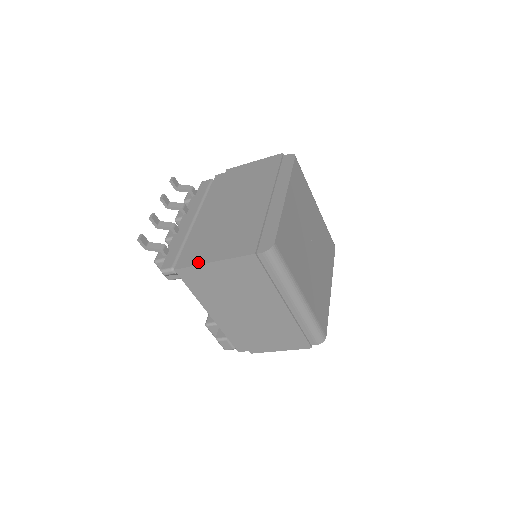
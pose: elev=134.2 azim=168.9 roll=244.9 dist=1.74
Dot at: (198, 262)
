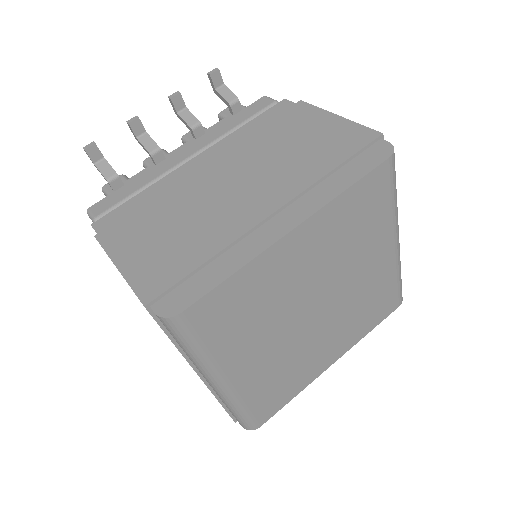
Dot at: (106, 243)
